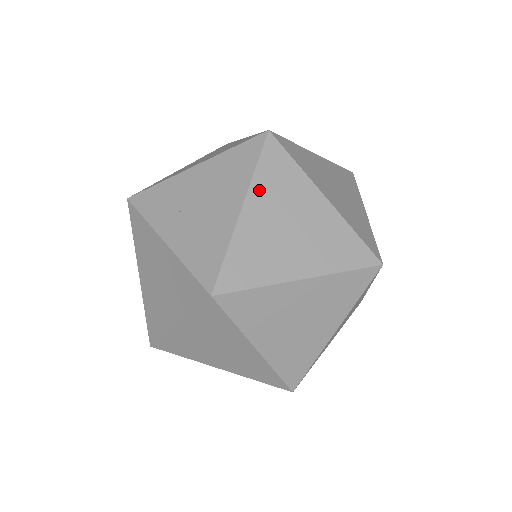
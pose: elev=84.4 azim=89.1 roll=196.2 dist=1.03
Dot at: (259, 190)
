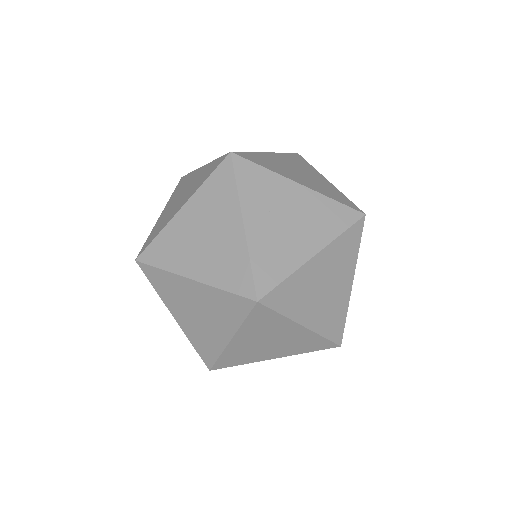
Dot at: (332, 250)
